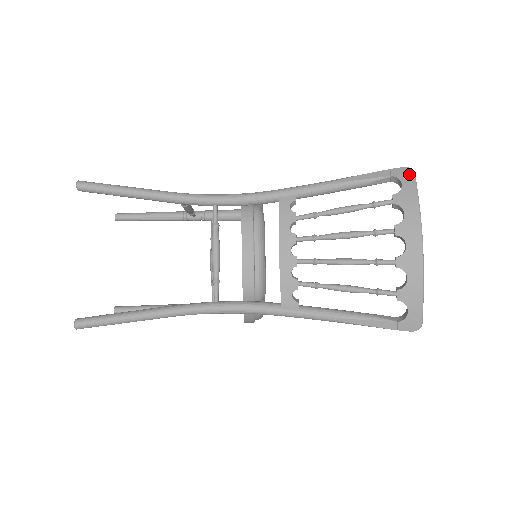
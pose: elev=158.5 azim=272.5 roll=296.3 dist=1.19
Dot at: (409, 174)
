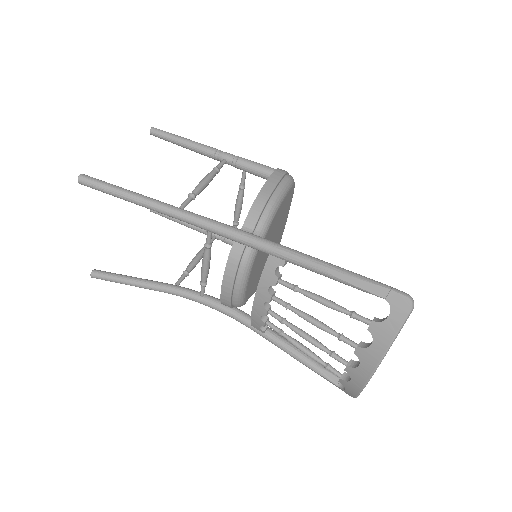
Dot at: (404, 310)
